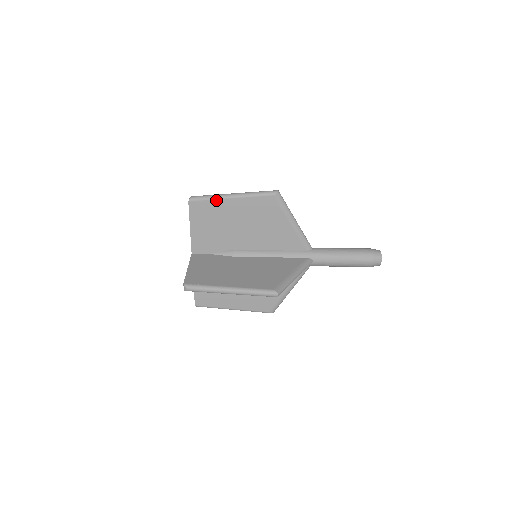
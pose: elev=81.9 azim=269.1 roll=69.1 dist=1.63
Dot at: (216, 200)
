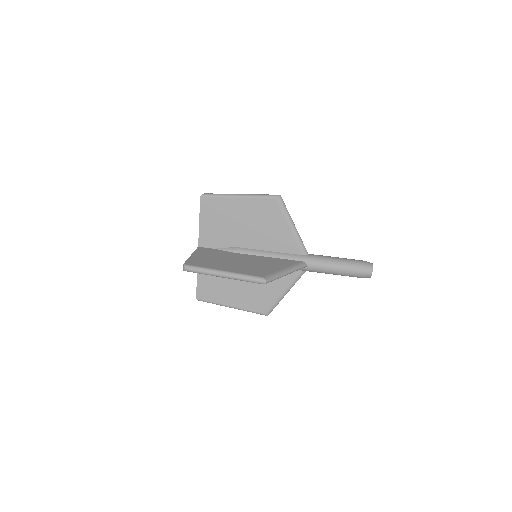
Dot at: (224, 198)
